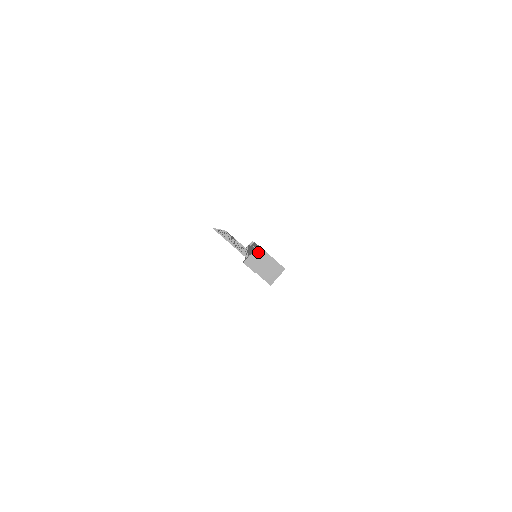
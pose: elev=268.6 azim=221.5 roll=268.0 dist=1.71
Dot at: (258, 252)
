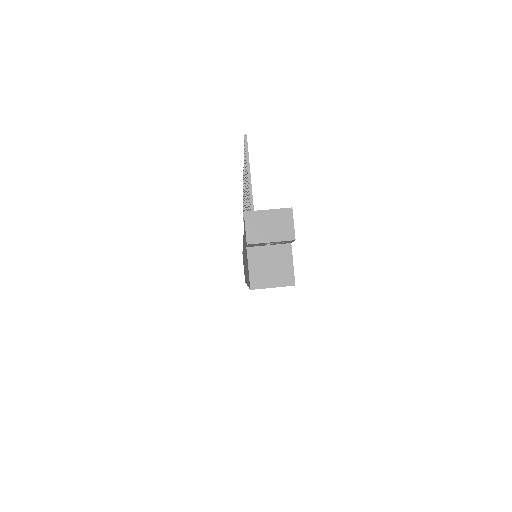
Dot at: (282, 216)
